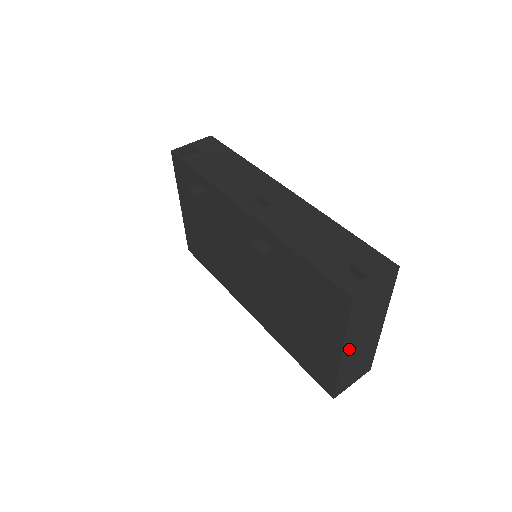
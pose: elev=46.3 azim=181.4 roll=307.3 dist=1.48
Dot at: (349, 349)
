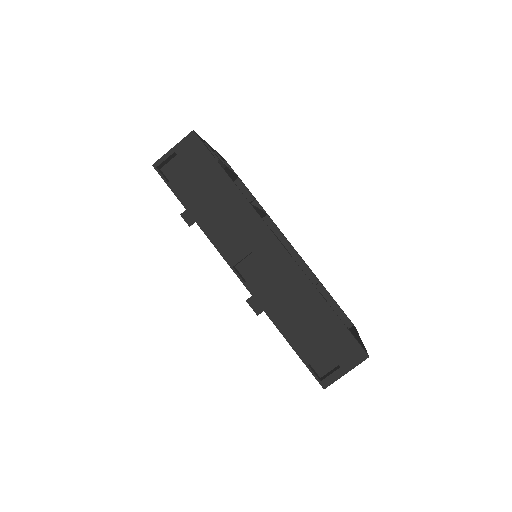
Dot at: occluded
